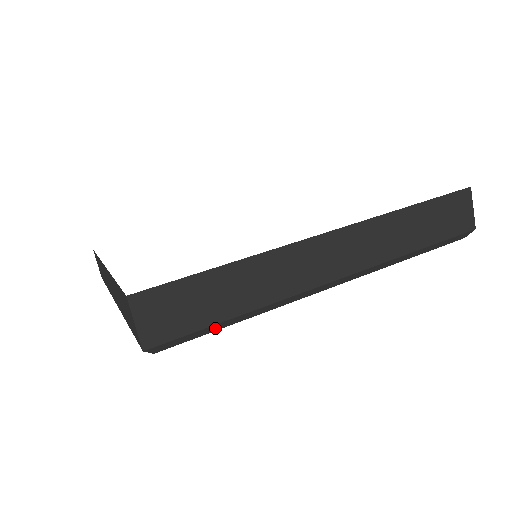
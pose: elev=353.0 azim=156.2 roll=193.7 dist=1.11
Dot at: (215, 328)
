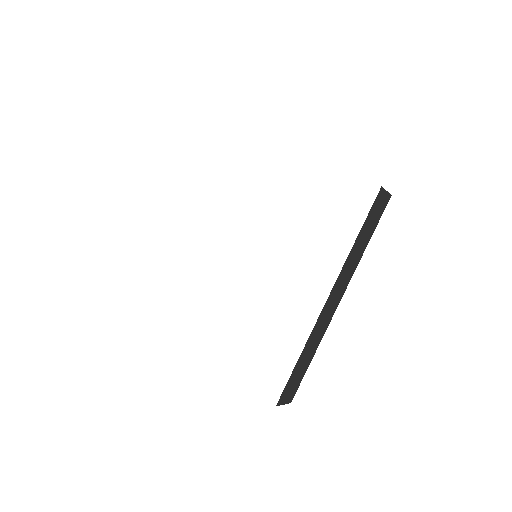
Dot at: occluded
